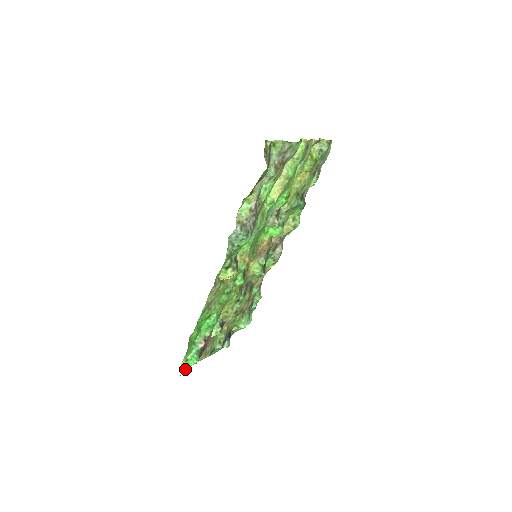
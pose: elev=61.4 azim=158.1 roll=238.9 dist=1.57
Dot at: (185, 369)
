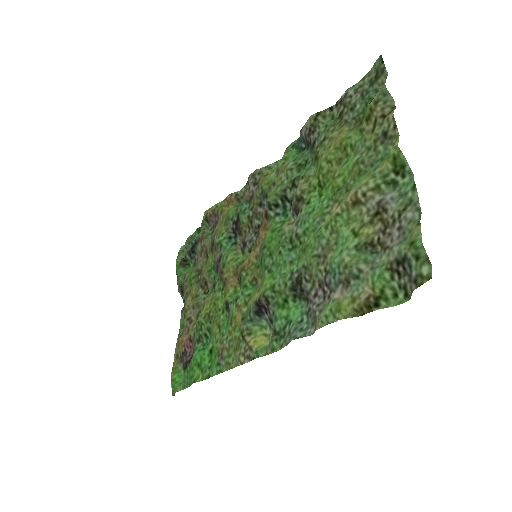
Dot at: (171, 382)
